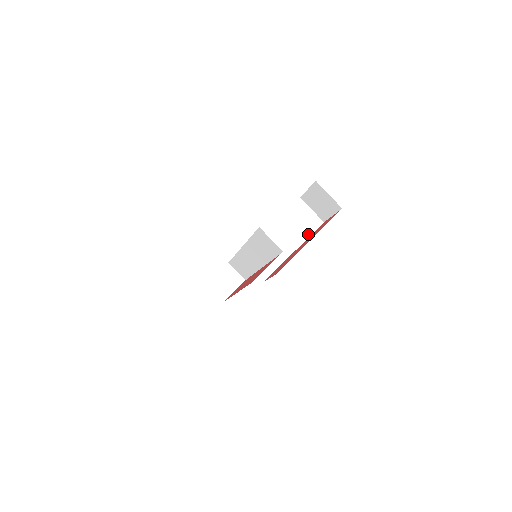
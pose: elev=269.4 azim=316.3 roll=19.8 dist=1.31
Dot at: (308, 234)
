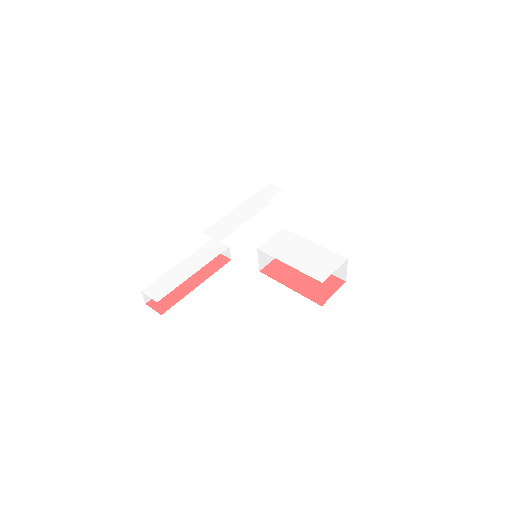
Dot at: occluded
